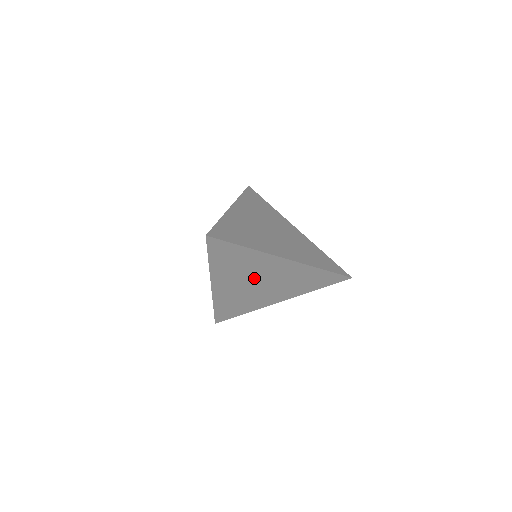
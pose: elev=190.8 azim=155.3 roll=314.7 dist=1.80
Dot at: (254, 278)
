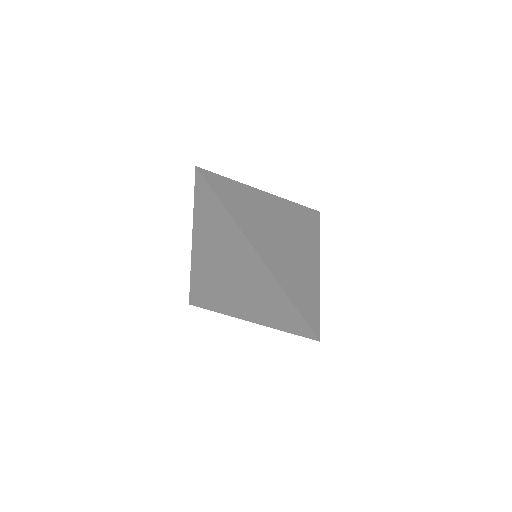
Dot at: occluded
